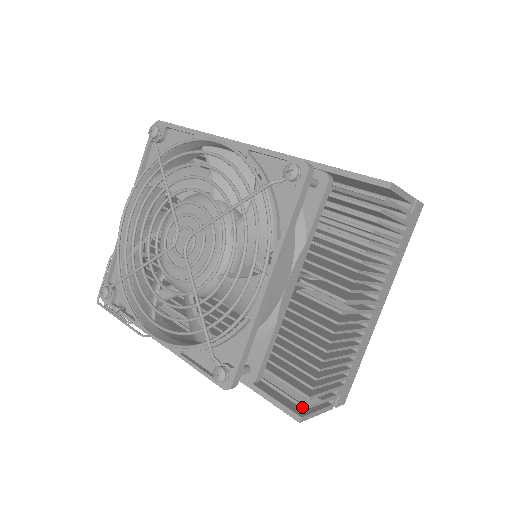
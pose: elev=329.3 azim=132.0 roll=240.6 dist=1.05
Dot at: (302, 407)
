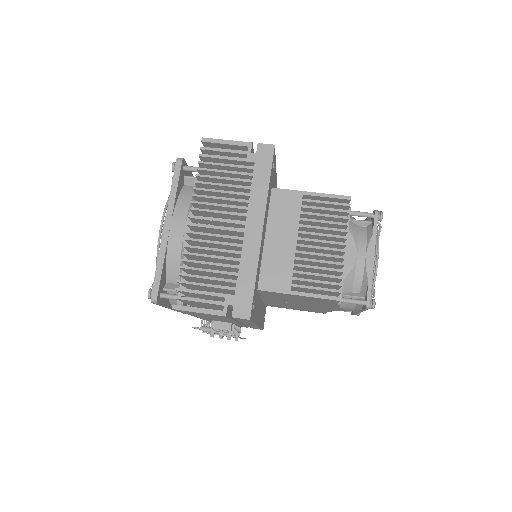
Dot at: (174, 298)
